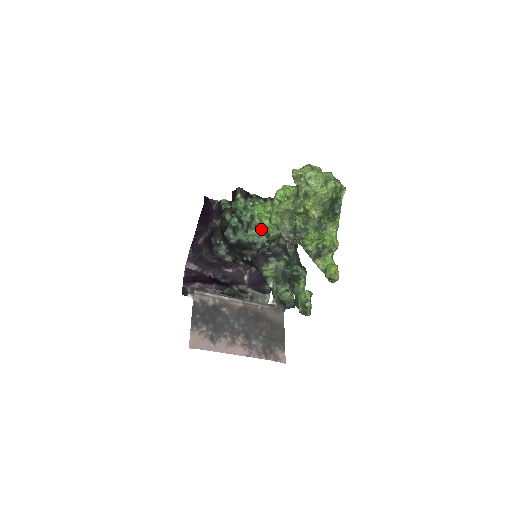
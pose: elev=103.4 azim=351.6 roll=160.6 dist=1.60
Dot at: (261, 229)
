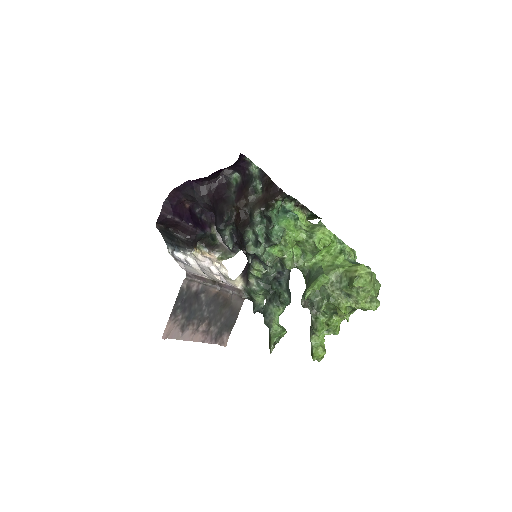
Dot at: (281, 255)
